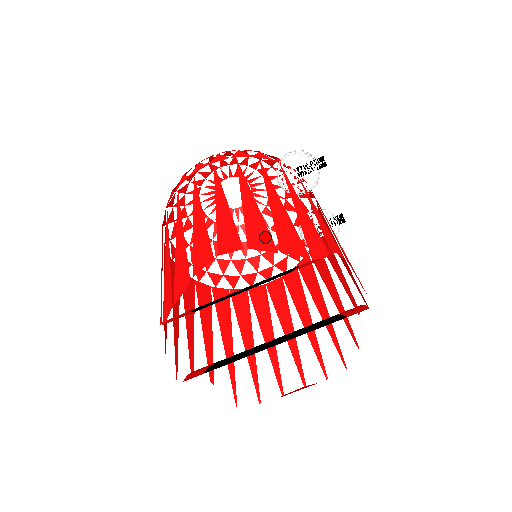
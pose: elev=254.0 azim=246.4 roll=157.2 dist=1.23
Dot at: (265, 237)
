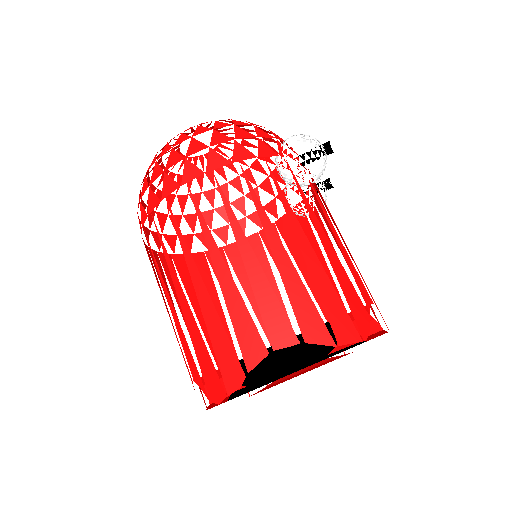
Dot at: (317, 322)
